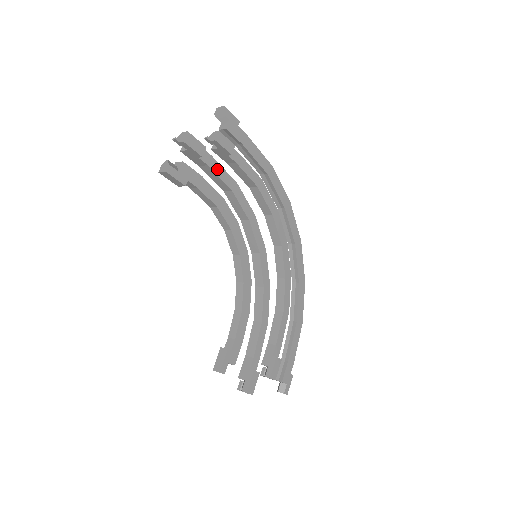
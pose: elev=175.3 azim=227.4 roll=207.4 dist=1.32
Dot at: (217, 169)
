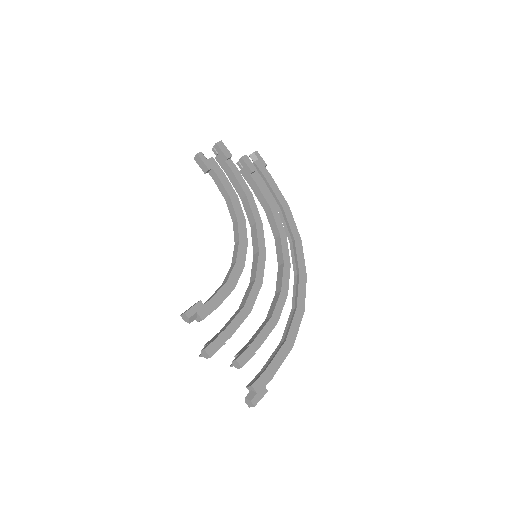
Dot at: (238, 176)
